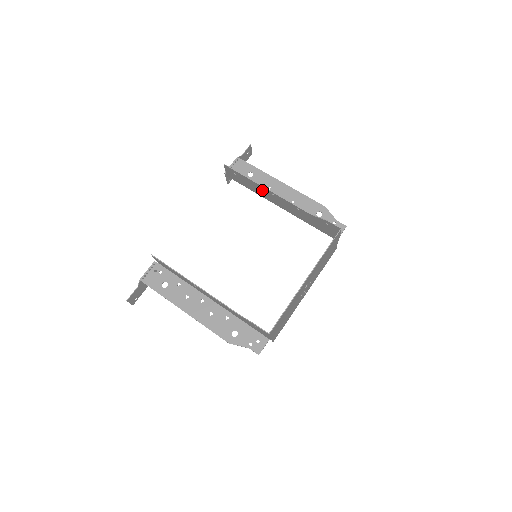
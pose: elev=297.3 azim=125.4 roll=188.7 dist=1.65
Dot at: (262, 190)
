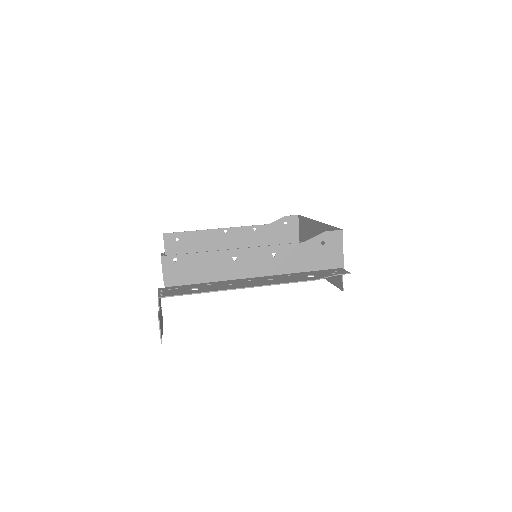
Dot at: (212, 237)
